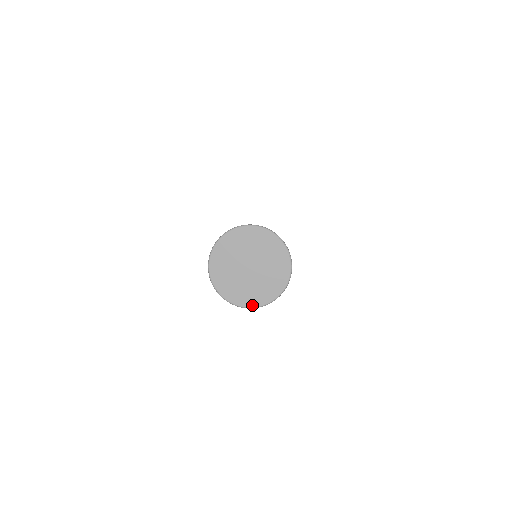
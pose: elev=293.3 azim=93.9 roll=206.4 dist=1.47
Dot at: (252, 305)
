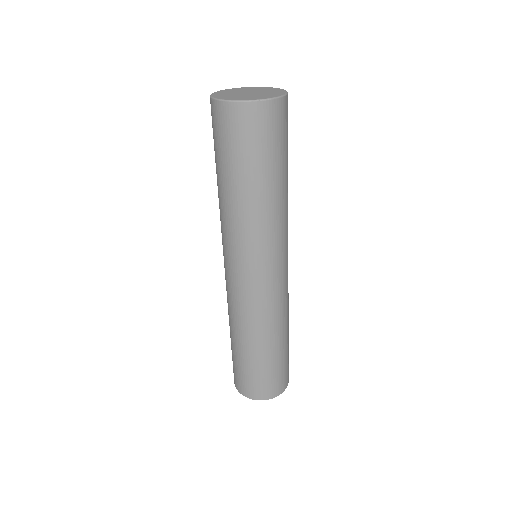
Dot at: (229, 99)
